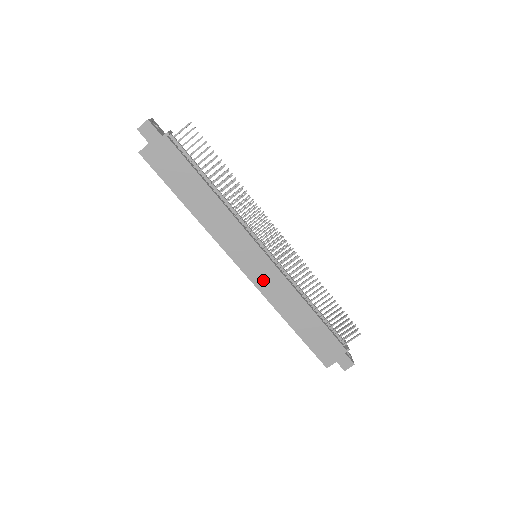
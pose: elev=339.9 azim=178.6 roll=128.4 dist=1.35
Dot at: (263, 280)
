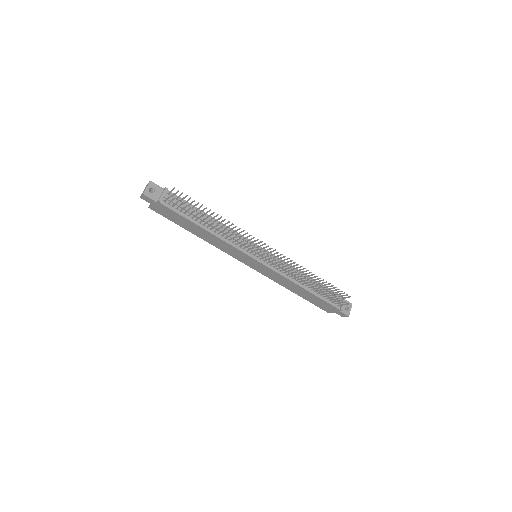
Dot at: (263, 271)
